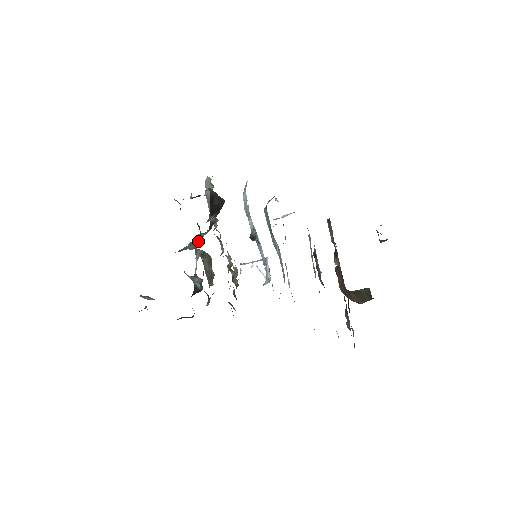
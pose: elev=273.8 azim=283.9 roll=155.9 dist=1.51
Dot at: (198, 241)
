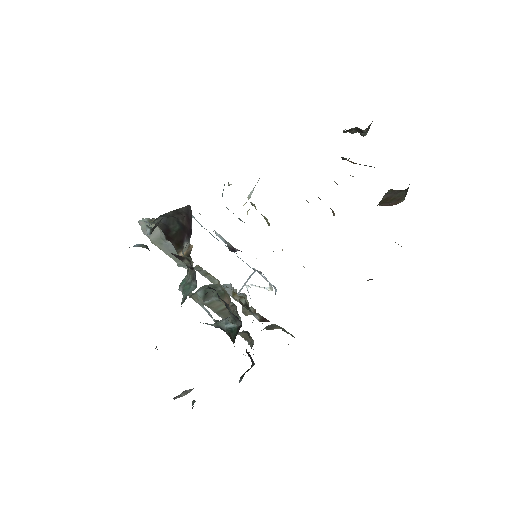
Dot at: (193, 277)
